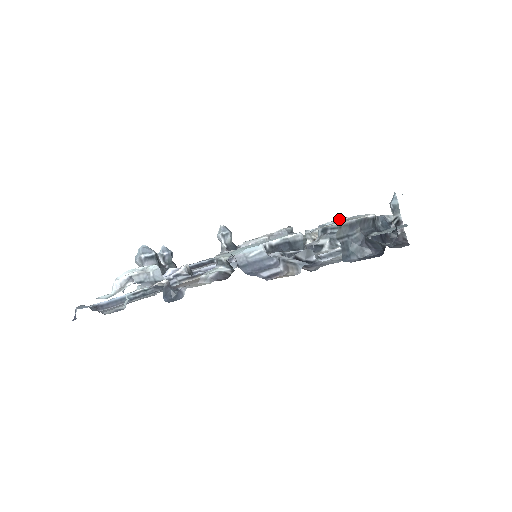
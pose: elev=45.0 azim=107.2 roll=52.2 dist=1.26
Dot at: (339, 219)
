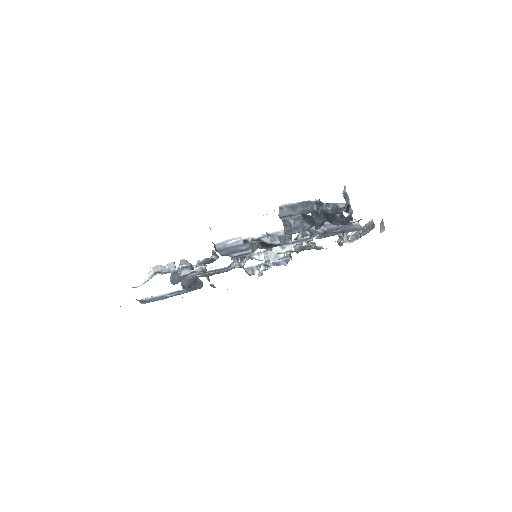
Dot at: occluded
